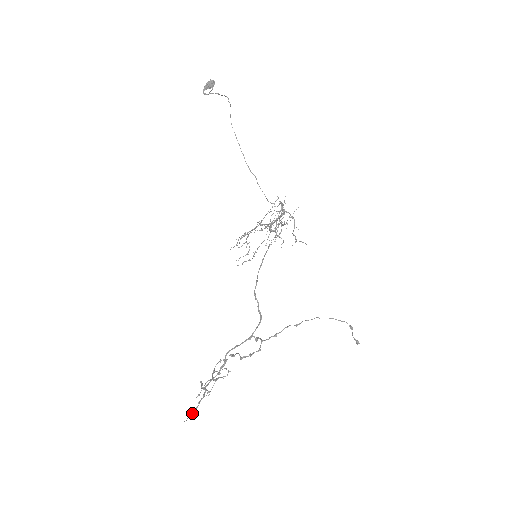
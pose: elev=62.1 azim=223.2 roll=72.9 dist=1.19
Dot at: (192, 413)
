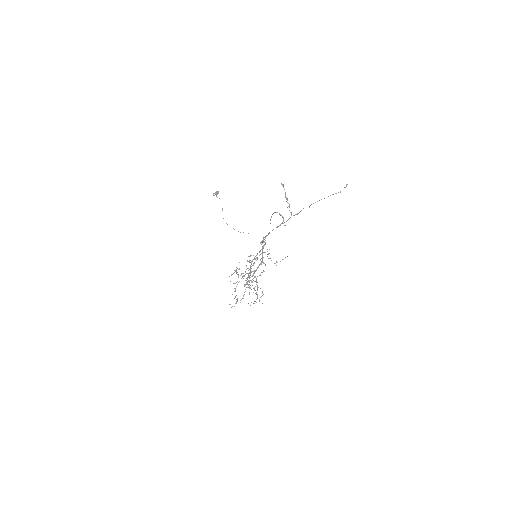
Dot at: occluded
